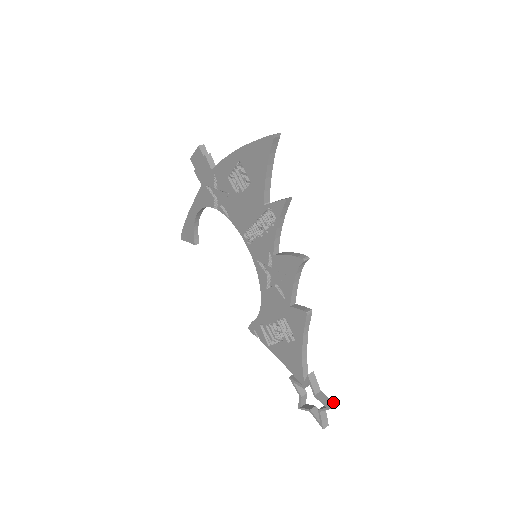
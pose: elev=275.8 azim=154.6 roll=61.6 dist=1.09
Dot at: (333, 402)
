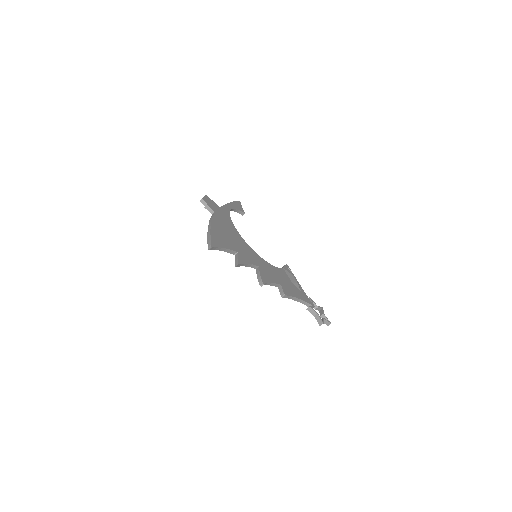
Dot at: (322, 322)
